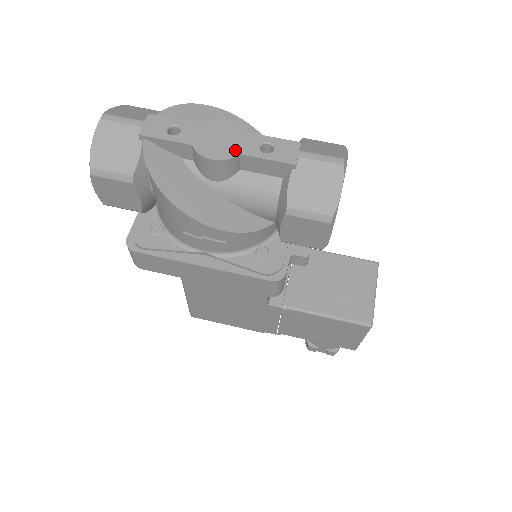
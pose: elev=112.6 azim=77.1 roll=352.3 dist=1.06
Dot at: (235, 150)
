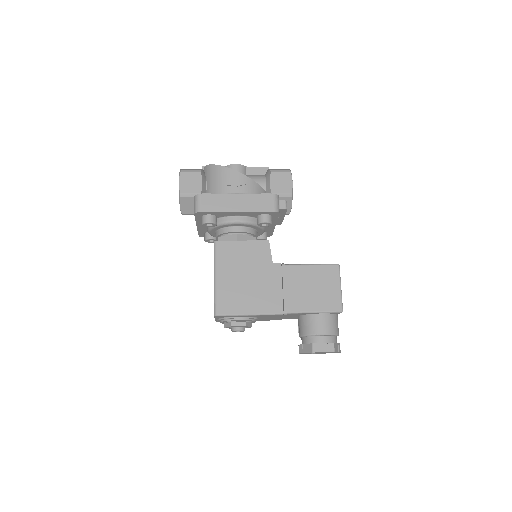
Dot at: (243, 167)
